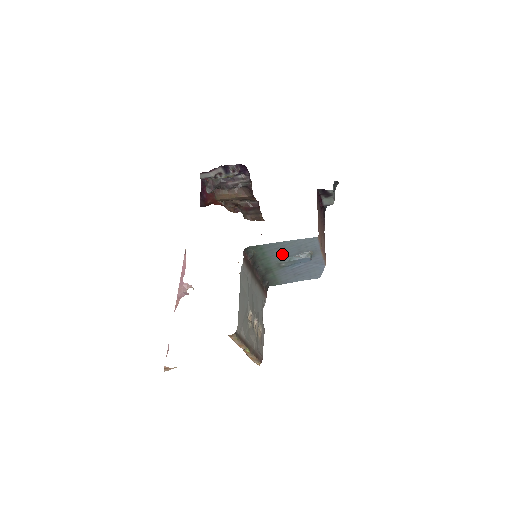
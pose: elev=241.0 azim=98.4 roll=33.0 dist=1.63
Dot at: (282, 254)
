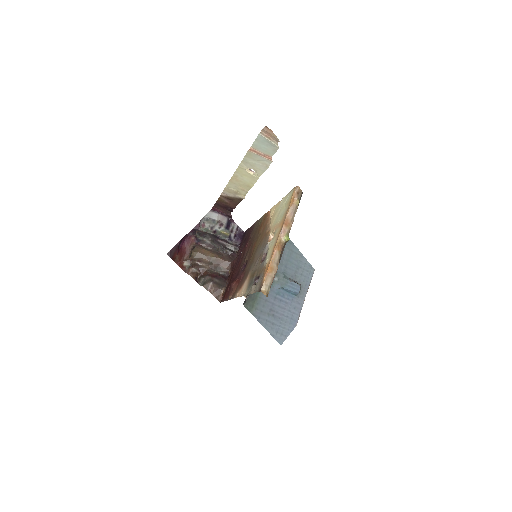
Dot at: (283, 263)
